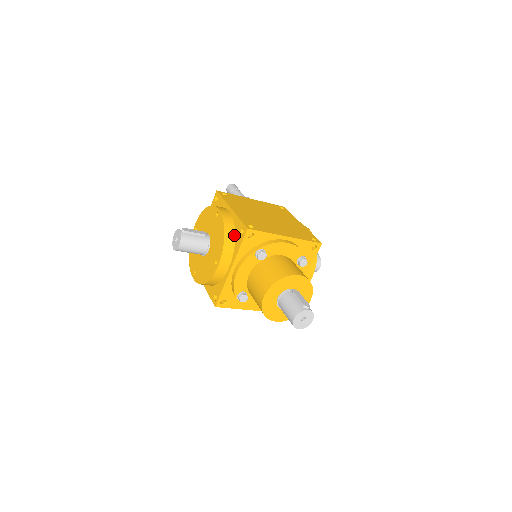
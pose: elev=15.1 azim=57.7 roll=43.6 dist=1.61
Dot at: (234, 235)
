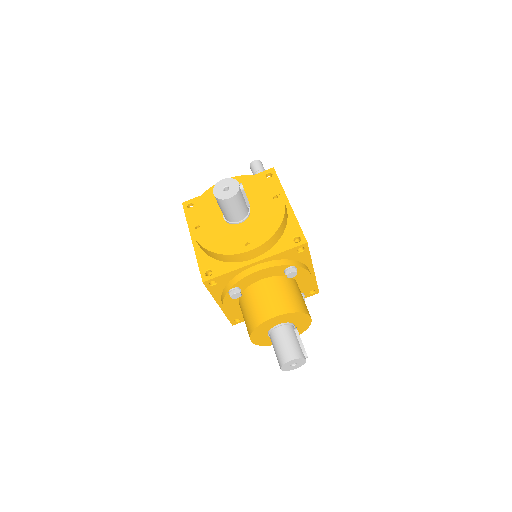
Dot at: (282, 233)
